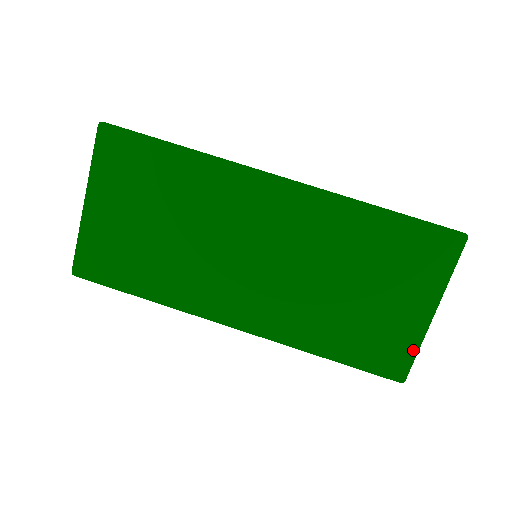
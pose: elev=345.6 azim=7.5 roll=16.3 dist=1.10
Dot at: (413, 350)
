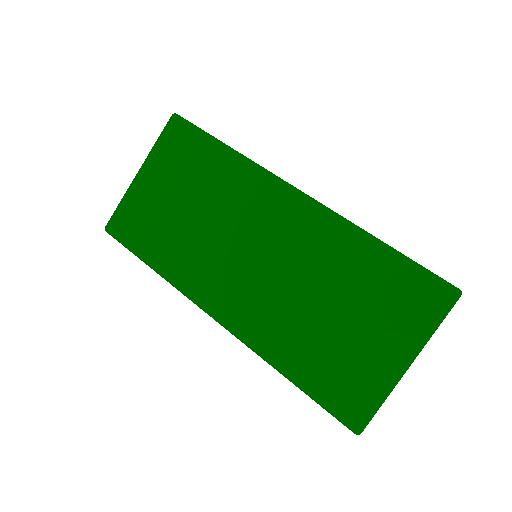
Dot at: (378, 400)
